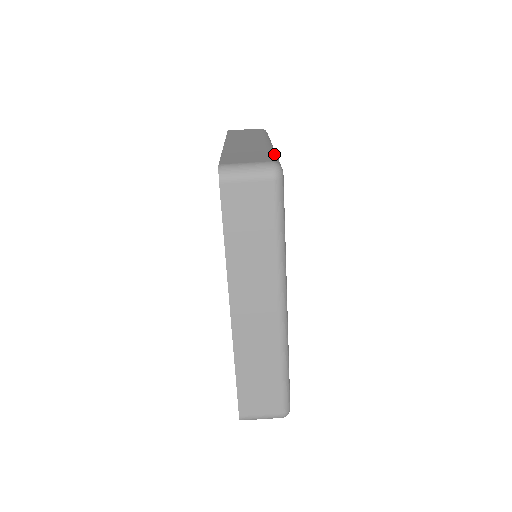
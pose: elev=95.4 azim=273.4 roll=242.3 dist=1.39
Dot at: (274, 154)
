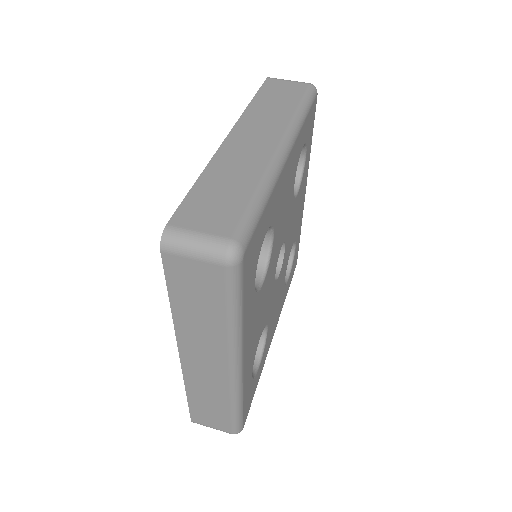
Dot at: occluded
